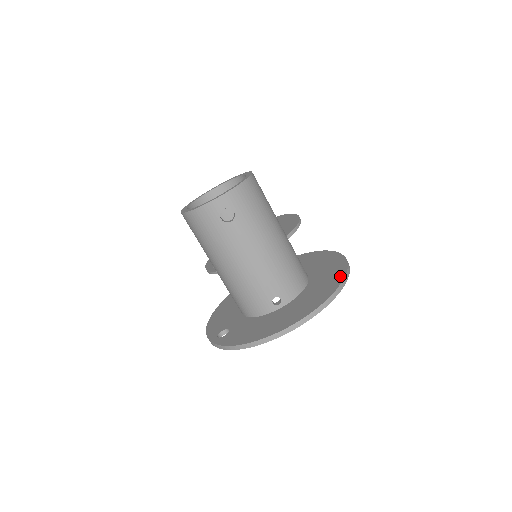
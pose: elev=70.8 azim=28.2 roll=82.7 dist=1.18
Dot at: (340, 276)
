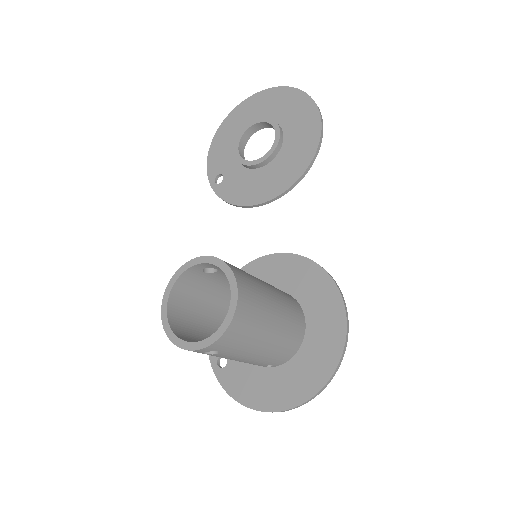
Dot at: (333, 361)
